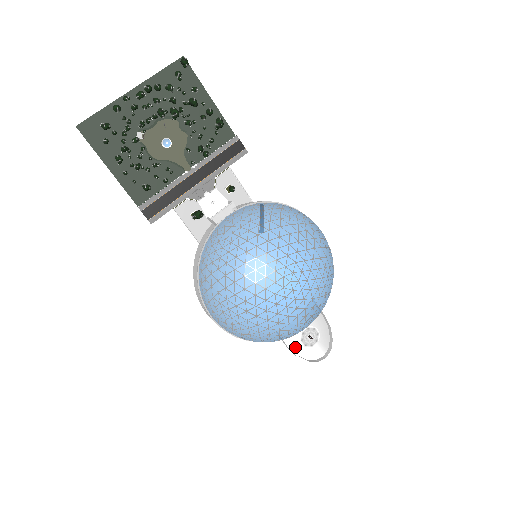
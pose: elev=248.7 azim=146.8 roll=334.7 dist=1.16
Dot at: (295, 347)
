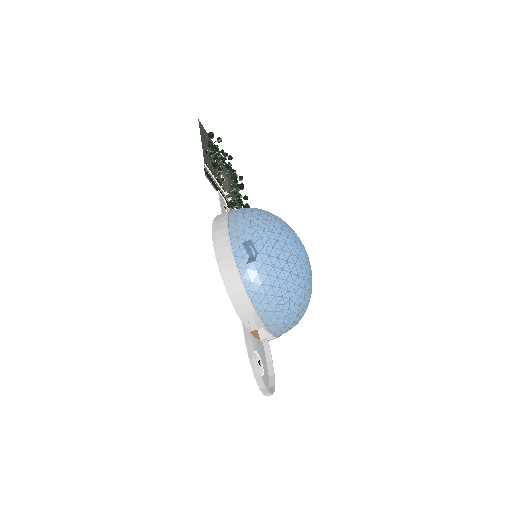
Dot at: (250, 353)
